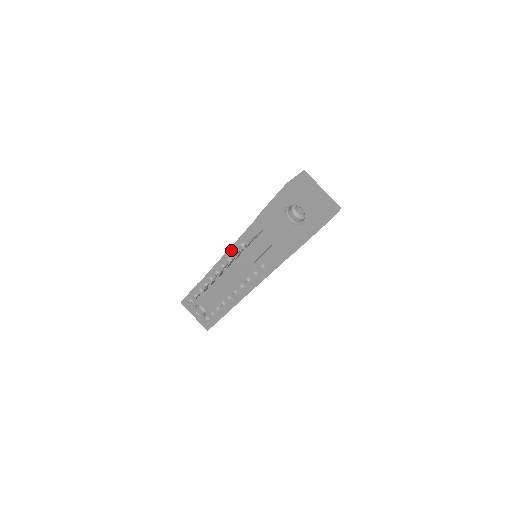
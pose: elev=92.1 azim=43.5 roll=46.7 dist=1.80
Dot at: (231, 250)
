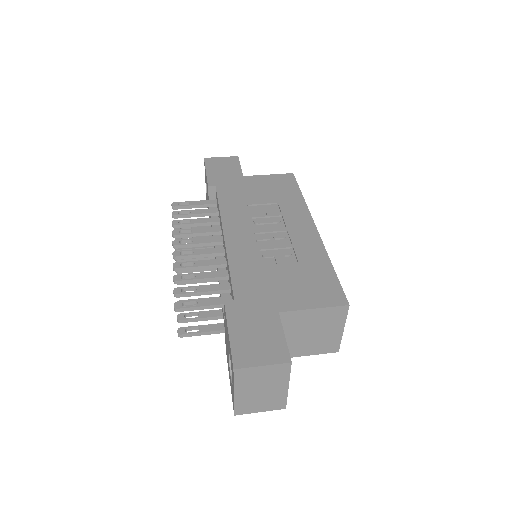
Dot at: (224, 241)
